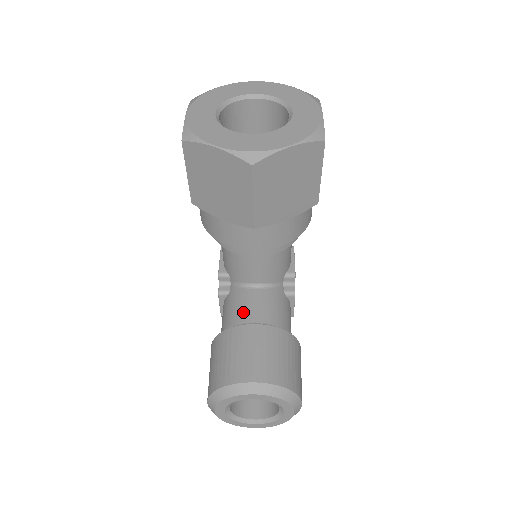
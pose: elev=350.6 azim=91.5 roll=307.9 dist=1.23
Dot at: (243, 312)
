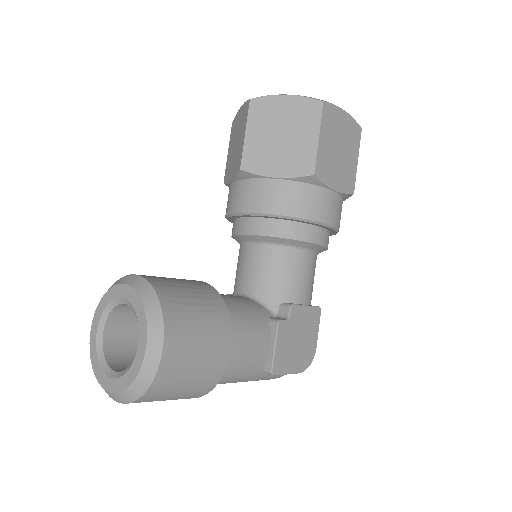
Dot at: occluded
